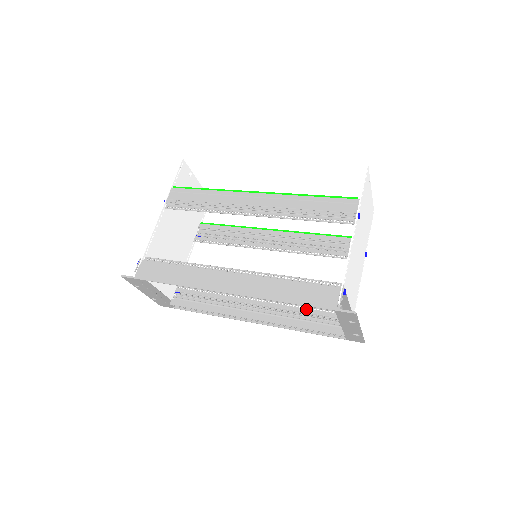
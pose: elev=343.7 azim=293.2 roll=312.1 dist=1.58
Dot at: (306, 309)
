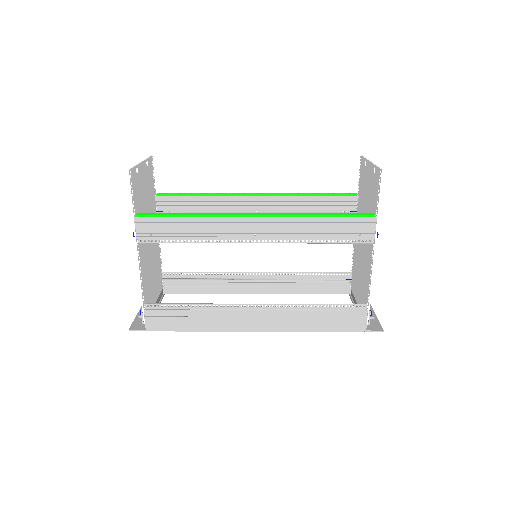
Dot at: (308, 276)
